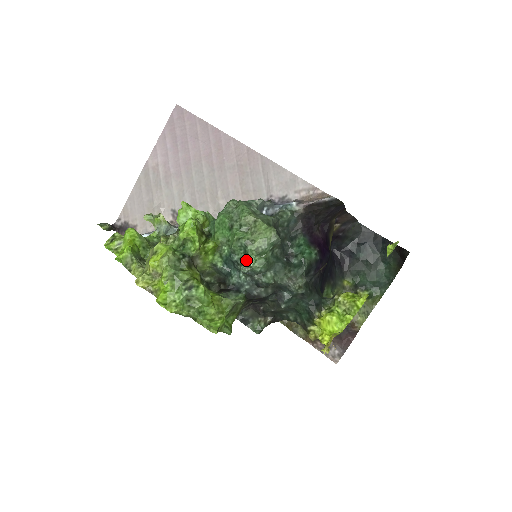
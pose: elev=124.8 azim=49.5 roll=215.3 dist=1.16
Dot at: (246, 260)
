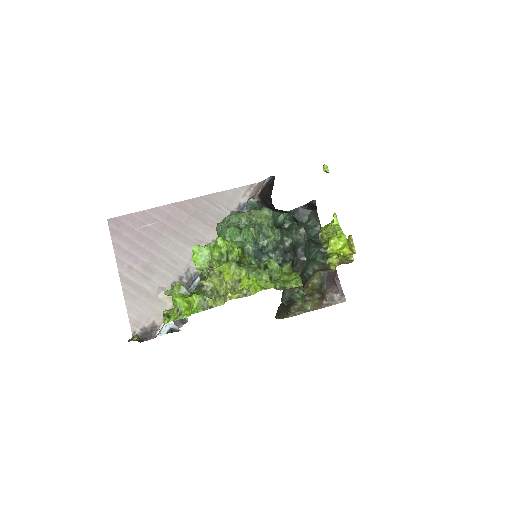
Dot at: (268, 239)
